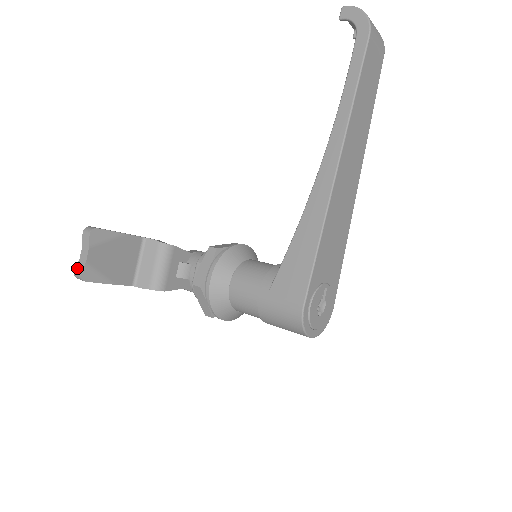
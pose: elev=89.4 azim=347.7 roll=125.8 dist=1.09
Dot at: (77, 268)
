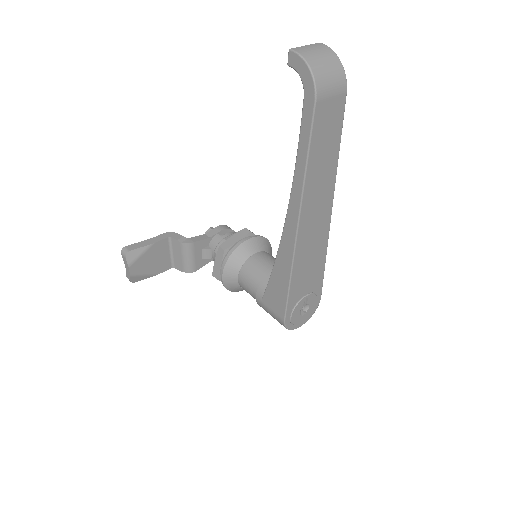
Dot at: (127, 276)
